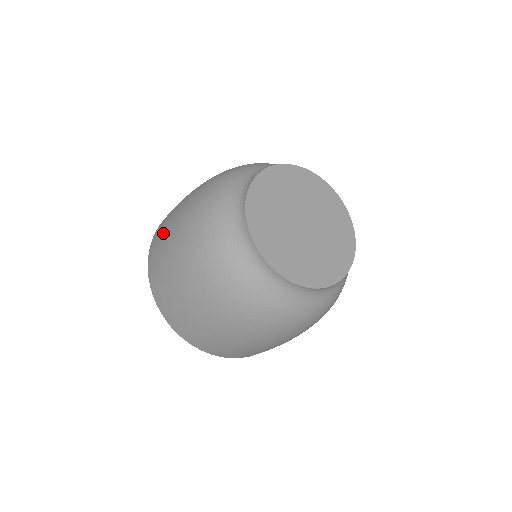
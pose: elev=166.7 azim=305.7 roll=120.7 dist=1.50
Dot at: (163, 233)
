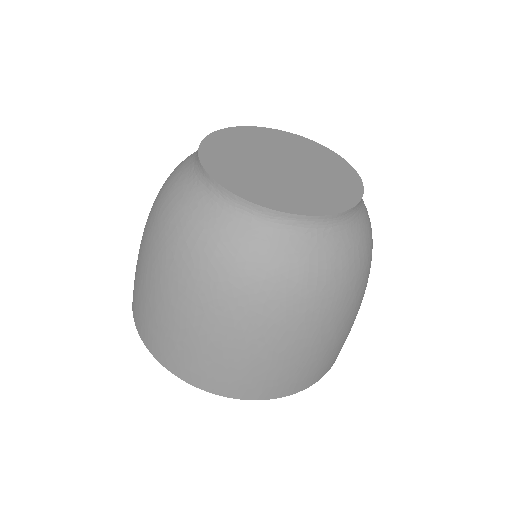
Dot at: (150, 312)
